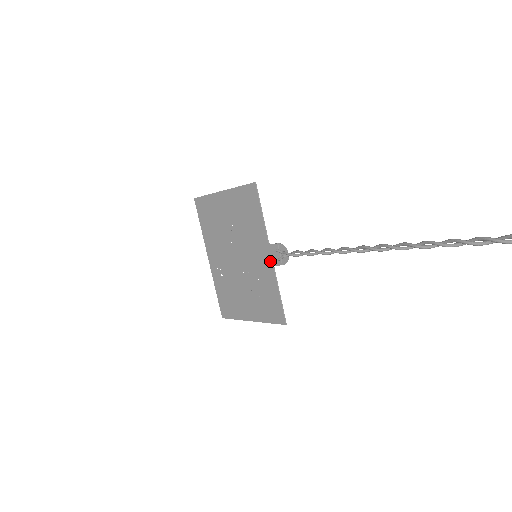
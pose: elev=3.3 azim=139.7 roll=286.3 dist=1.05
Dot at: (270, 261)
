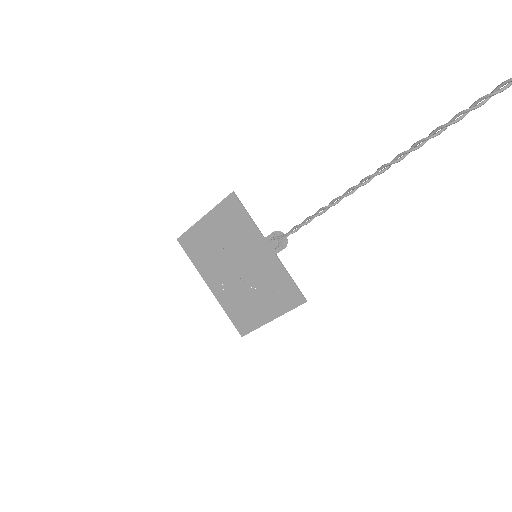
Dot at: (271, 252)
